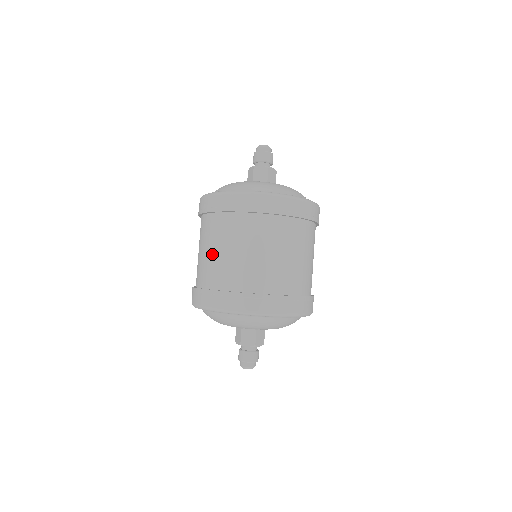
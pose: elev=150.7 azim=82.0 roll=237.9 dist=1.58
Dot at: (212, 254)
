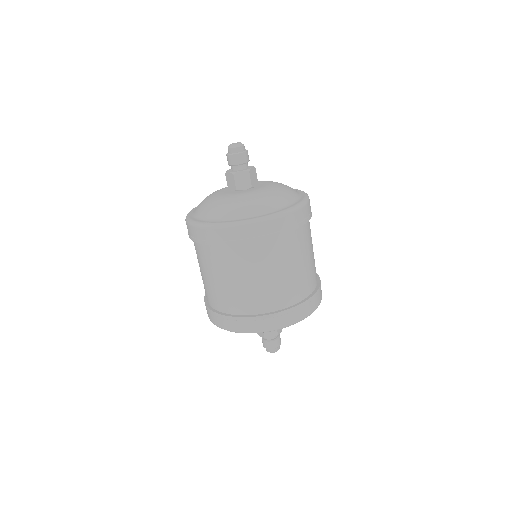
Dot at: (224, 284)
